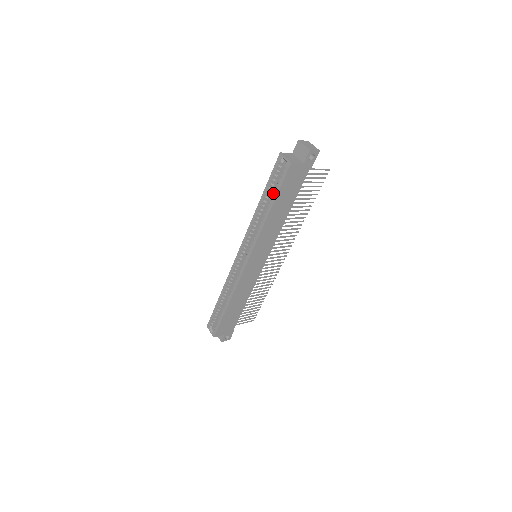
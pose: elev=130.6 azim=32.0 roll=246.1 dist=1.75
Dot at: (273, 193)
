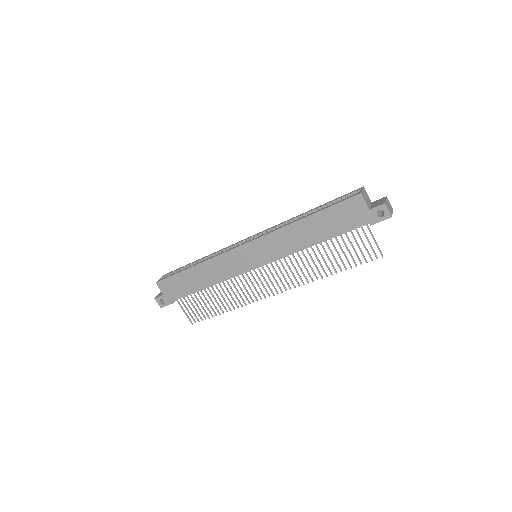
Dot at: occluded
